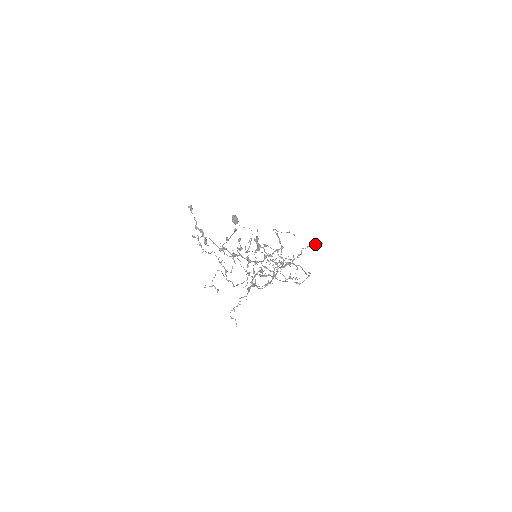
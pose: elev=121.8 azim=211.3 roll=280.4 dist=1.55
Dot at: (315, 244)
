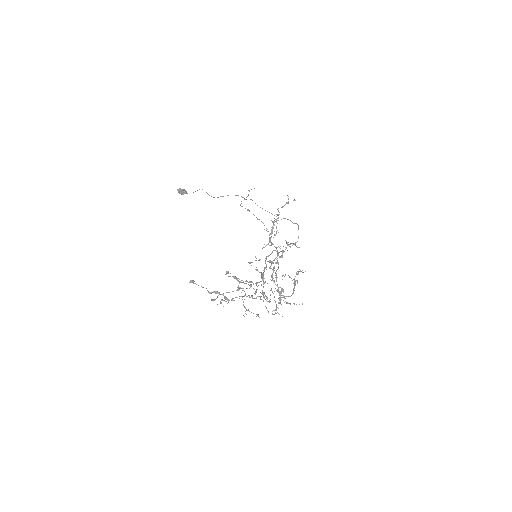
Dot at: (288, 202)
